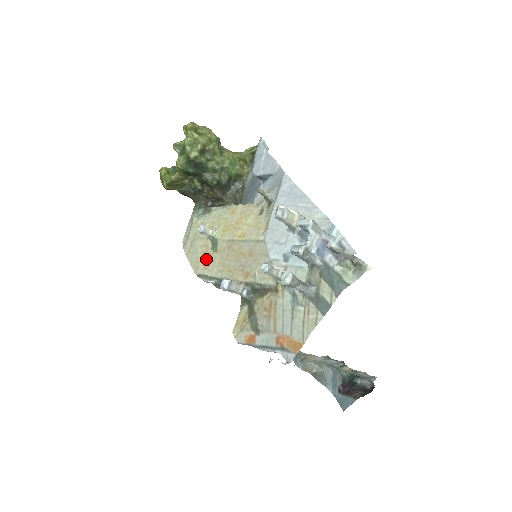
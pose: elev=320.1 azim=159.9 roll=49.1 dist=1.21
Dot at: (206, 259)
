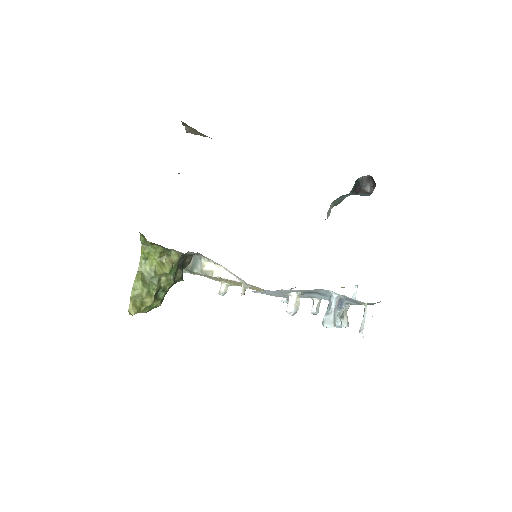
Dot at: occluded
